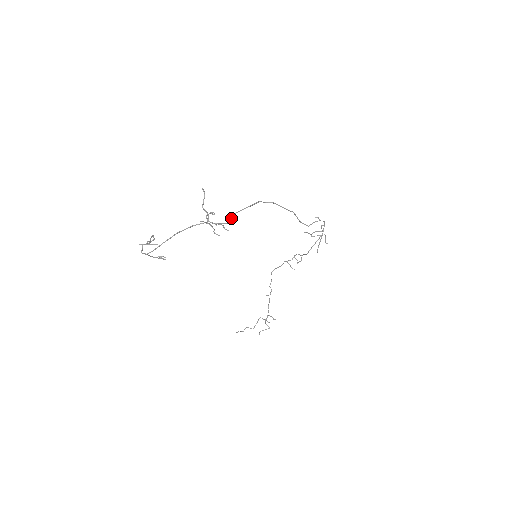
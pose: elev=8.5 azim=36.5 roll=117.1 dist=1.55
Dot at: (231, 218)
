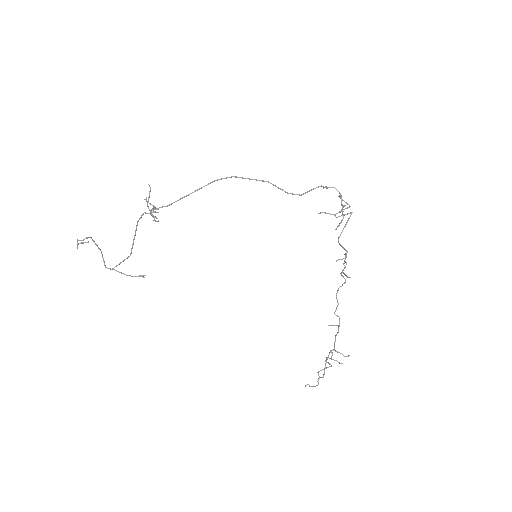
Dot at: (174, 202)
